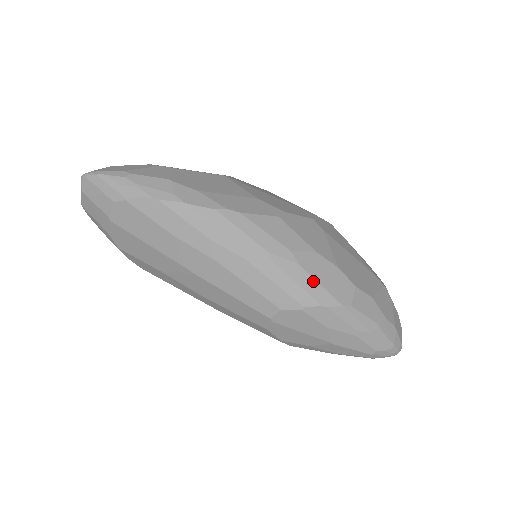
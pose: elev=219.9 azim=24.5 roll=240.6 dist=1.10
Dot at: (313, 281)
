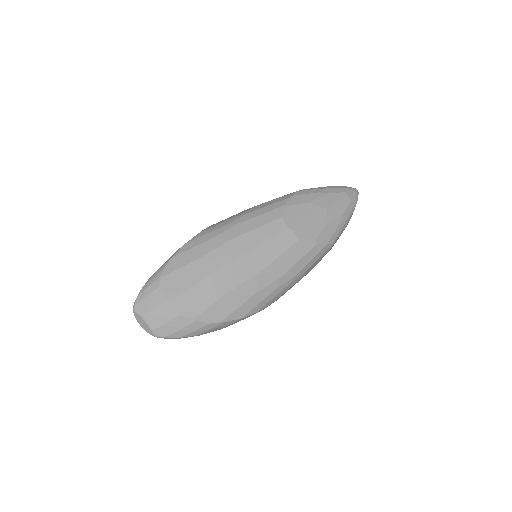
Dot at: (273, 201)
